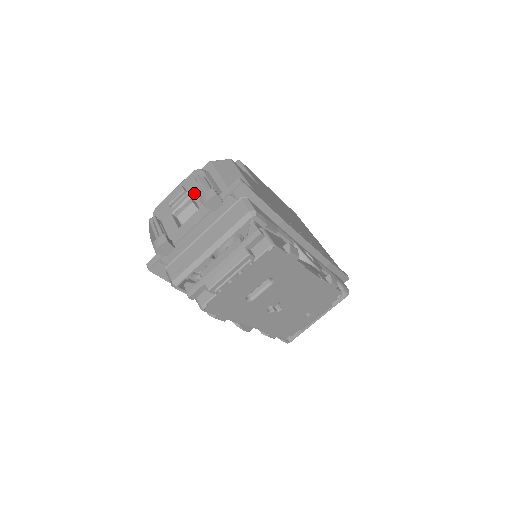
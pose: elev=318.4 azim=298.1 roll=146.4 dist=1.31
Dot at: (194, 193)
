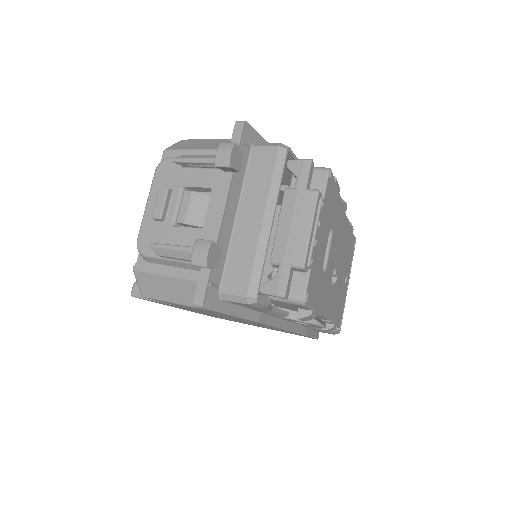
Dot at: (185, 182)
